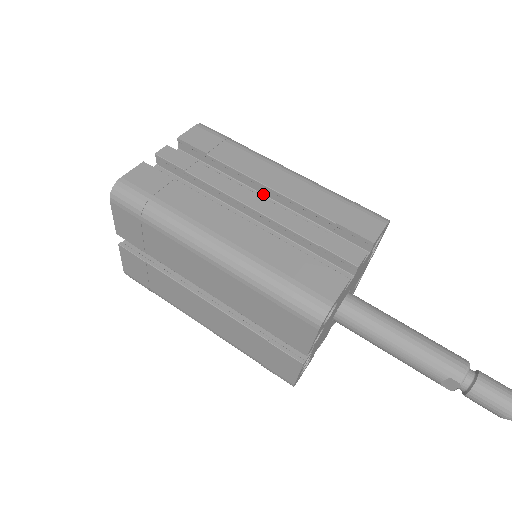
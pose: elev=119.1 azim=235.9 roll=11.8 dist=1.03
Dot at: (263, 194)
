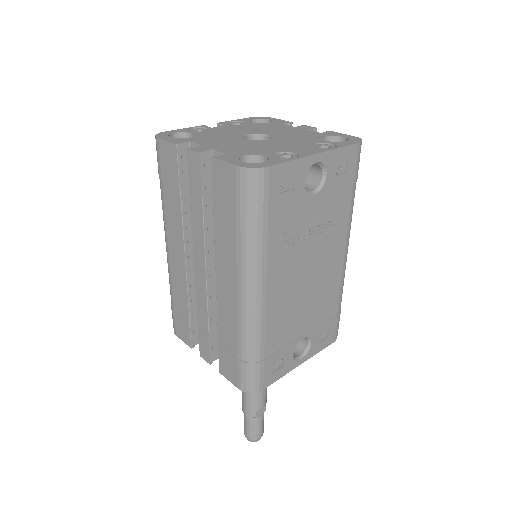
Dot at: occluded
